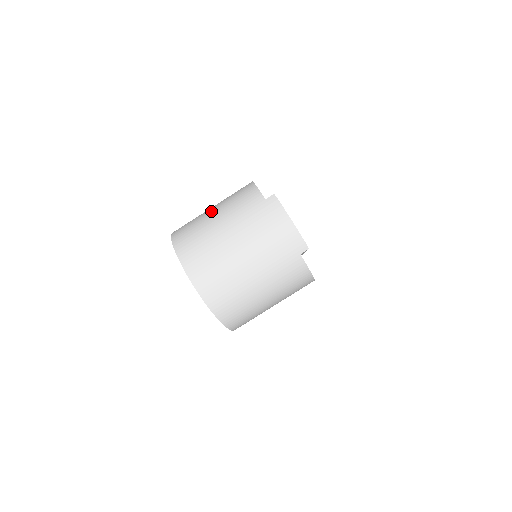
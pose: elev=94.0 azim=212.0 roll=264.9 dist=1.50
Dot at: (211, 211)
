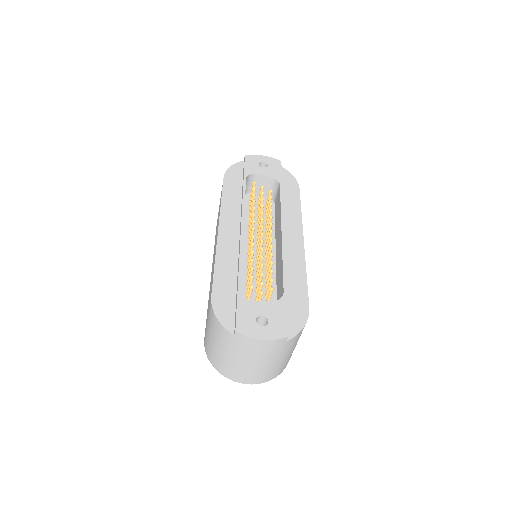
Dot at: (211, 340)
